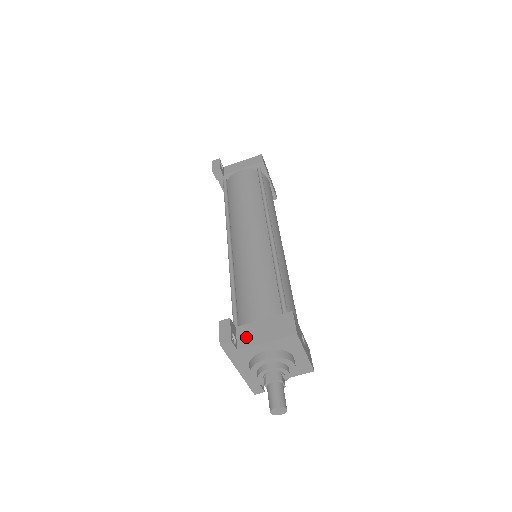
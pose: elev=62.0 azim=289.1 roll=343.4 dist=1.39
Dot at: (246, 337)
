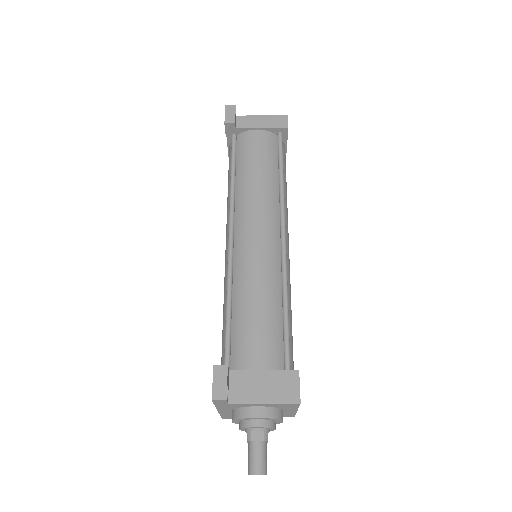
Dot at: (240, 389)
